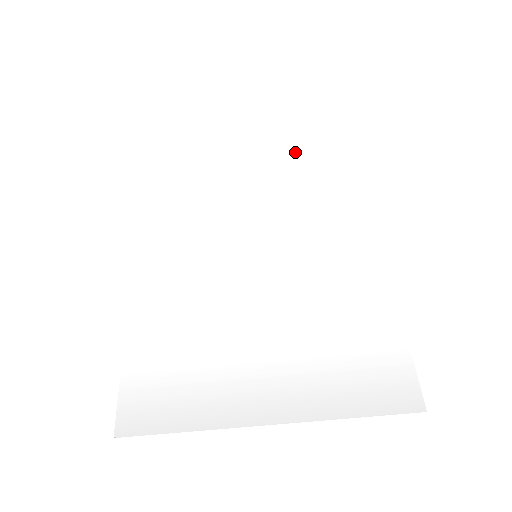
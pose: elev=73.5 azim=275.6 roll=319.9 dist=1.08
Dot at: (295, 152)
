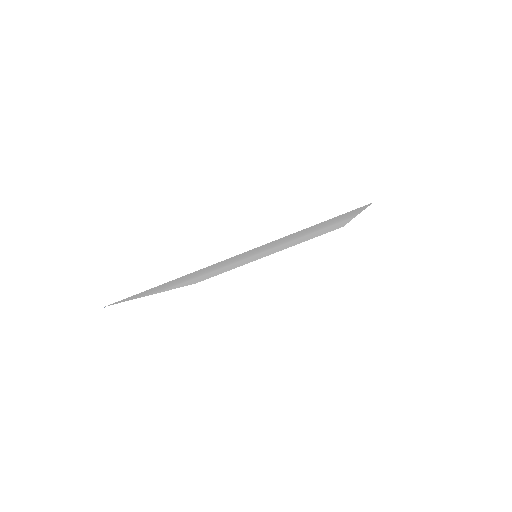
Dot at: occluded
